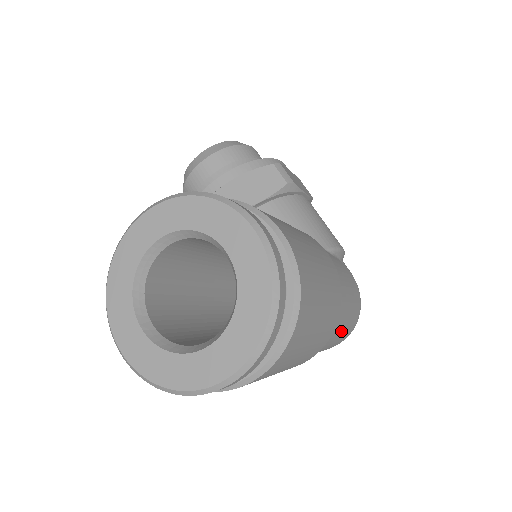
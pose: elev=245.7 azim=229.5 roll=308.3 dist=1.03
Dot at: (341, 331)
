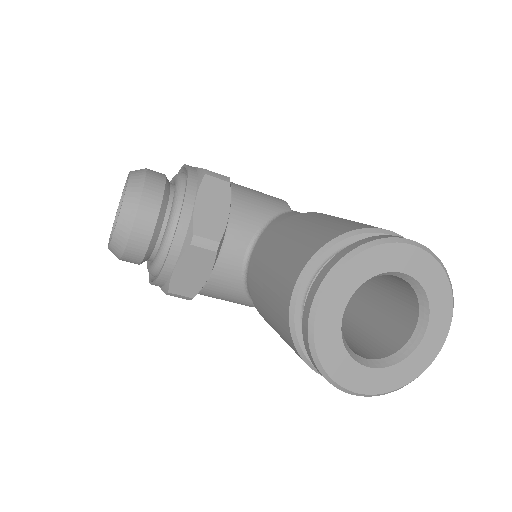
Dot at: occluded
